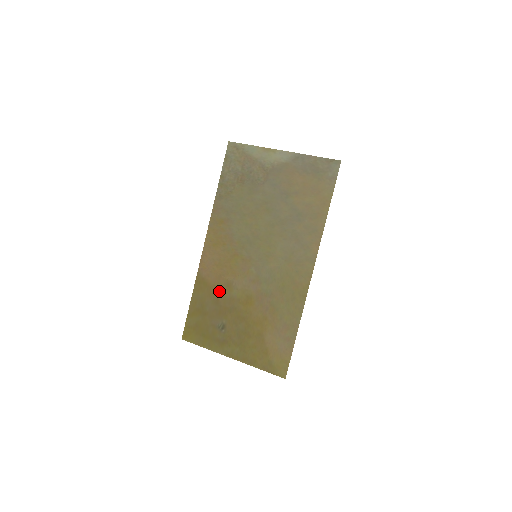
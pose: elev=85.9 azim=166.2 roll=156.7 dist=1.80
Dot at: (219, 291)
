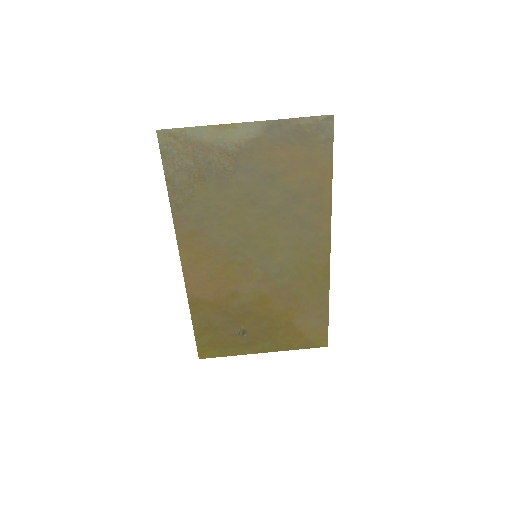
Dot at: (224, 304)
